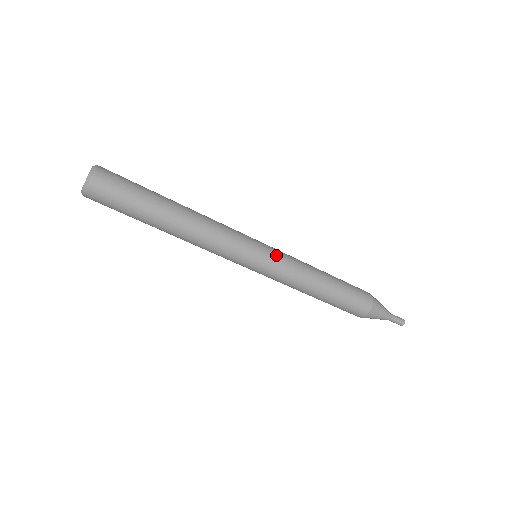
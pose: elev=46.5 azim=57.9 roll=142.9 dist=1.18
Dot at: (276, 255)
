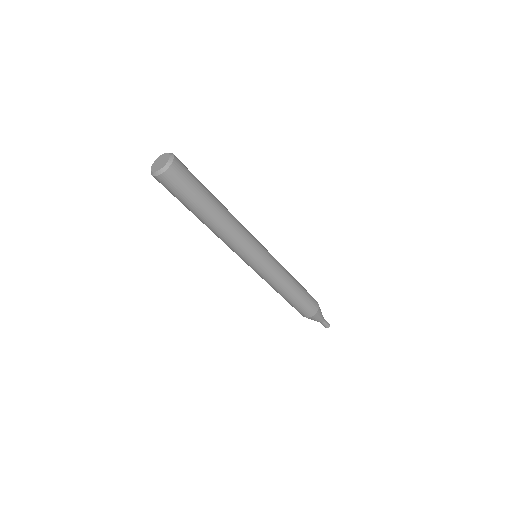
Dot at: occluded
